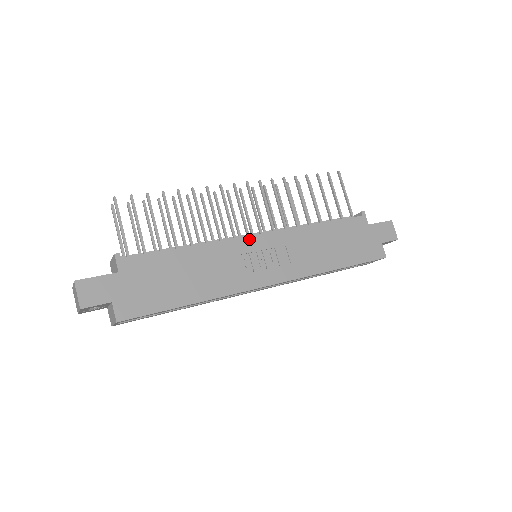
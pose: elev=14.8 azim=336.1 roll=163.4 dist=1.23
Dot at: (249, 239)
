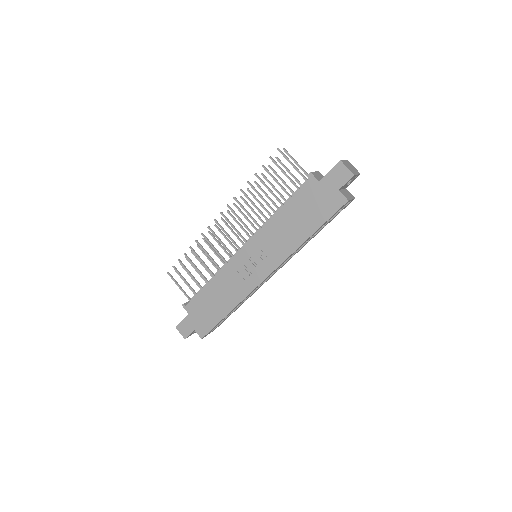
Dot at: (238, 255)
